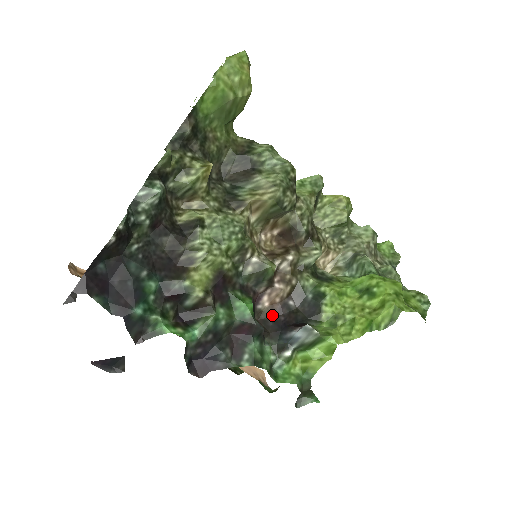
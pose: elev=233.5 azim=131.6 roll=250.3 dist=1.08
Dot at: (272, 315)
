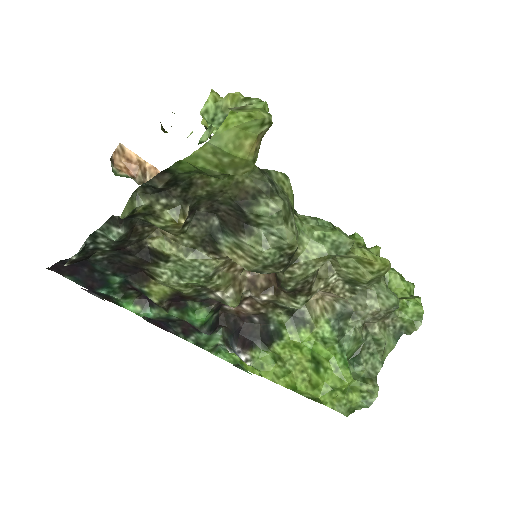
Dot at: (236, 316)
